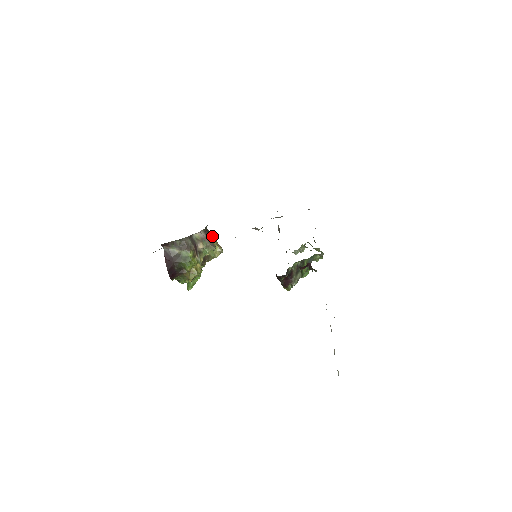
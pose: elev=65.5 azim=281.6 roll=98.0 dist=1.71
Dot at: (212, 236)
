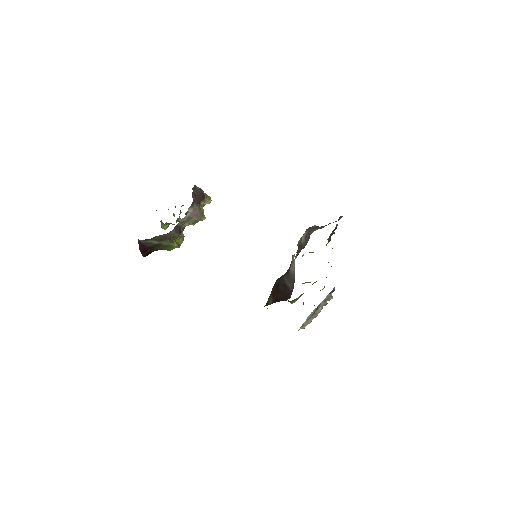
Dot at: (201, 198)
